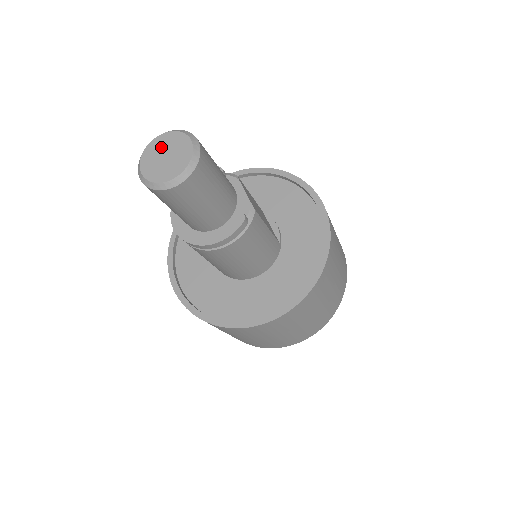
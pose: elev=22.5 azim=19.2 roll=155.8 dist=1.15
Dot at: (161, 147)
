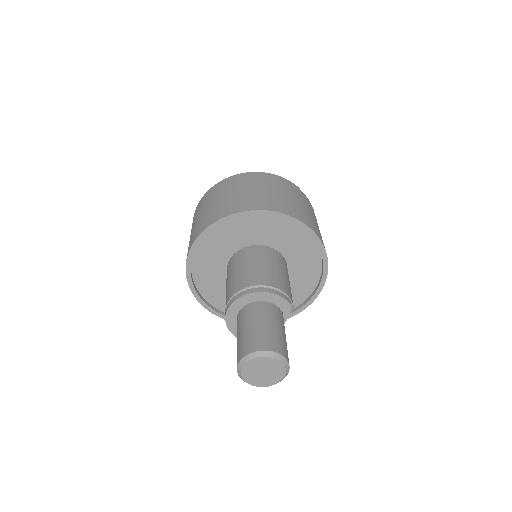
Dot at: (268, 366)
